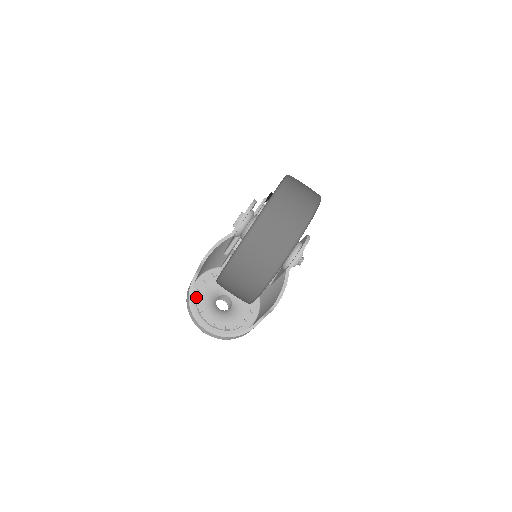
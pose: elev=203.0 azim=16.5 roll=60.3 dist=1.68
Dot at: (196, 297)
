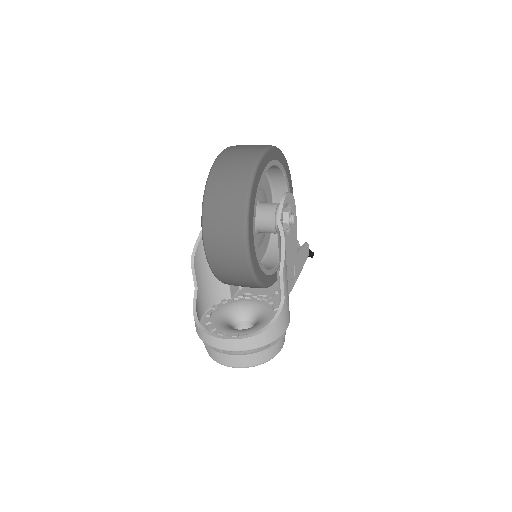
Dot at: (205, 320)
